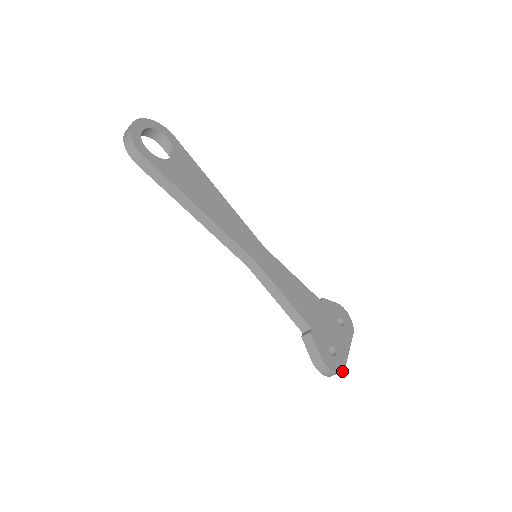
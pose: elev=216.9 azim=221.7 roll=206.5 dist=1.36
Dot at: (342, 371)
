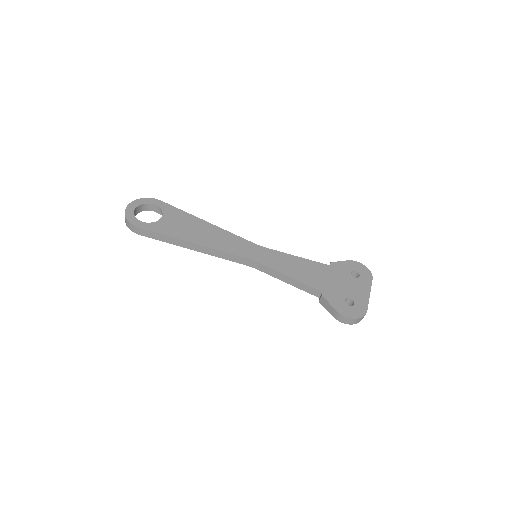
Dot at: (364, 315)
